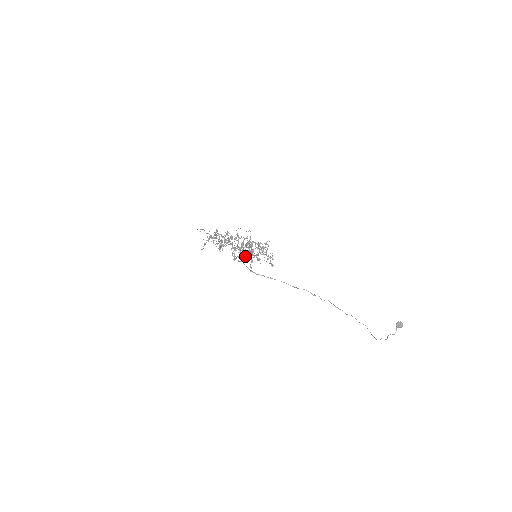
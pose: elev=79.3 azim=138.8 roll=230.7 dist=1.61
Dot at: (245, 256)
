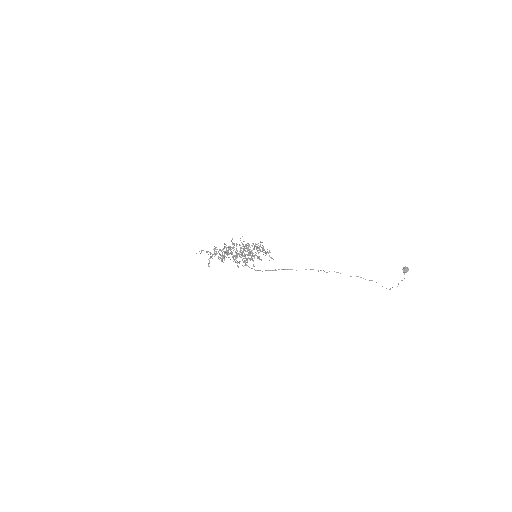
Dot at: (246, 259)
